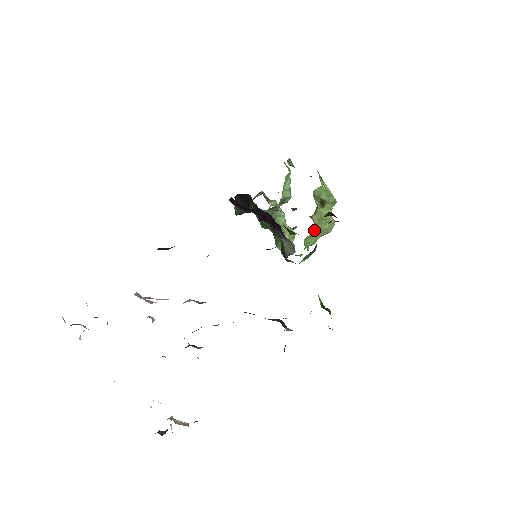
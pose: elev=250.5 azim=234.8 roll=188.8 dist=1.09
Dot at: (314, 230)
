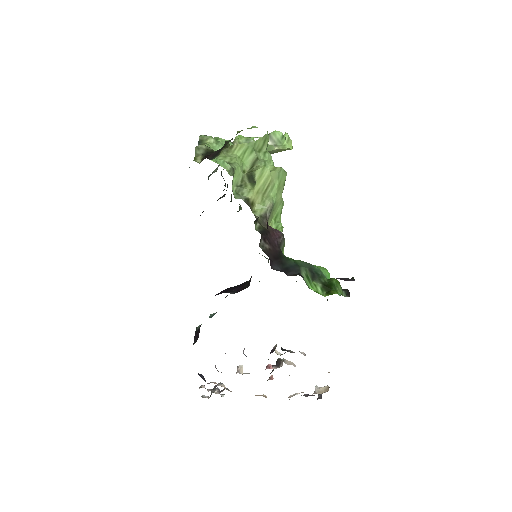
Dot at: (266, 221)
